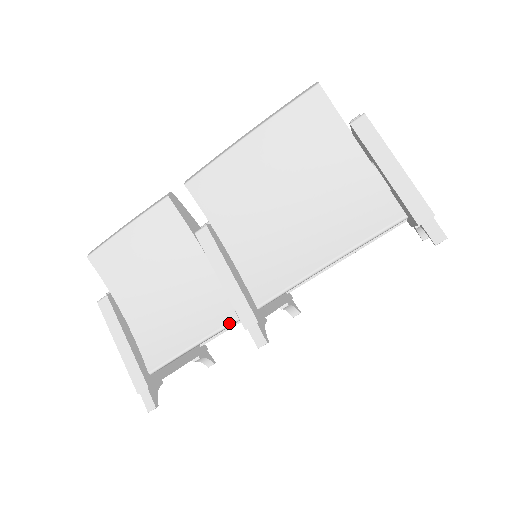
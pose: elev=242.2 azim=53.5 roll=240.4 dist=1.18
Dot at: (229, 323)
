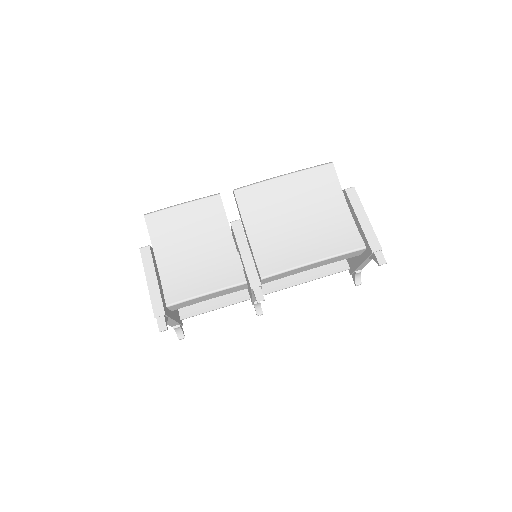
Dot at: (239, 283)
